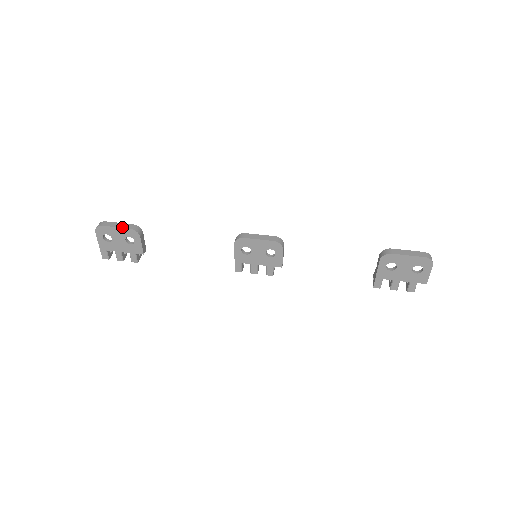
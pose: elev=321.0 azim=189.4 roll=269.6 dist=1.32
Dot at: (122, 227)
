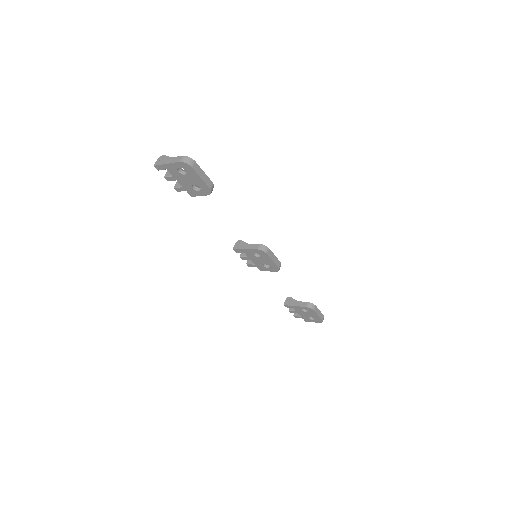
Dot at: (205, 182)
